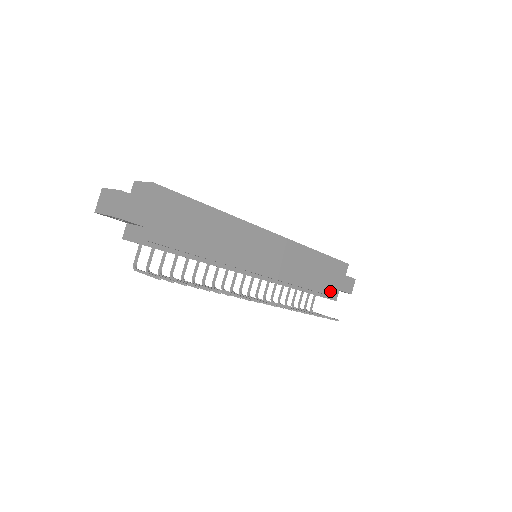
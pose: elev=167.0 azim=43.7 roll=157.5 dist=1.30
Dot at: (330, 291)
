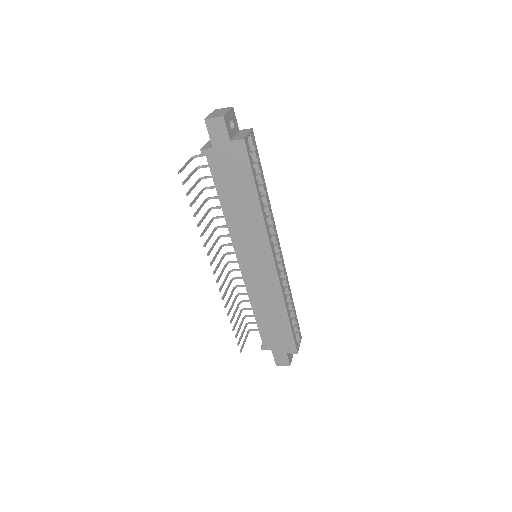
Dot at: (266, 340)
